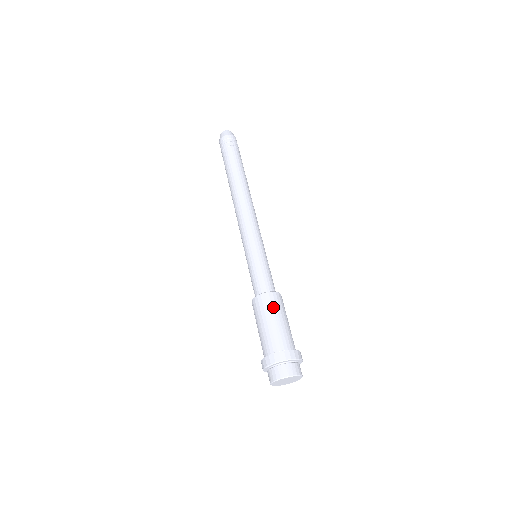
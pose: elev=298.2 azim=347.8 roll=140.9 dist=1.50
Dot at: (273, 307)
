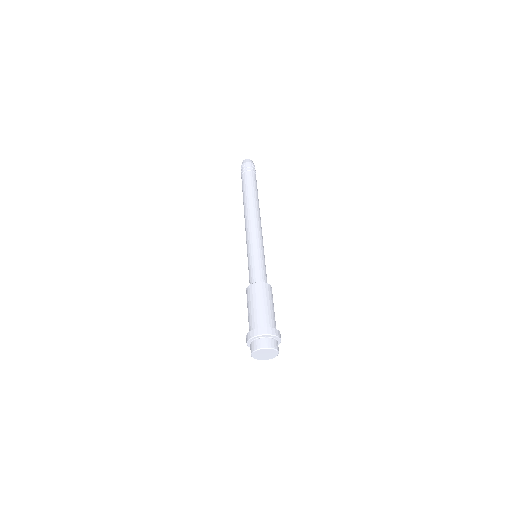
Dot at: (260, 294)
